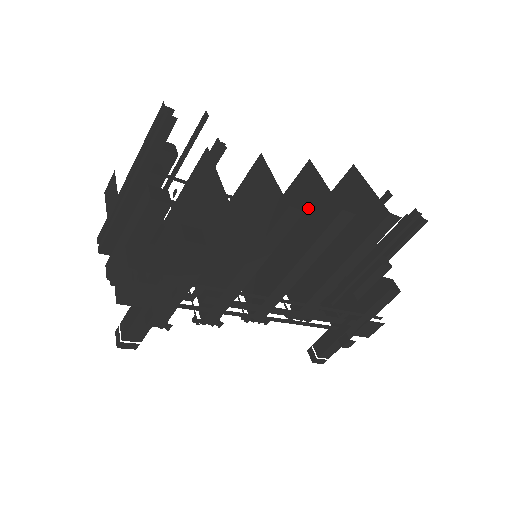
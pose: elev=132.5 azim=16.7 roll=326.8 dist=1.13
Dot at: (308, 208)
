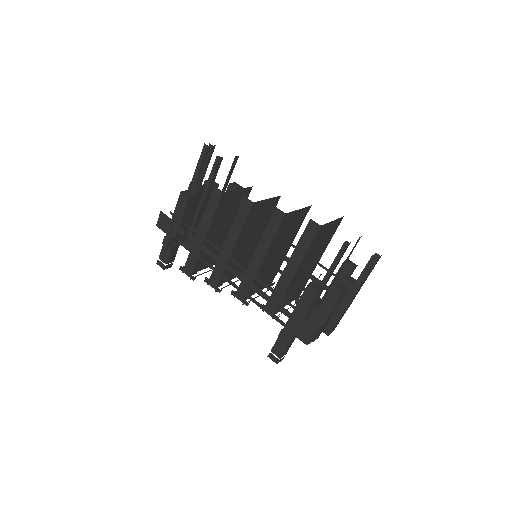
Dot at: occluded
